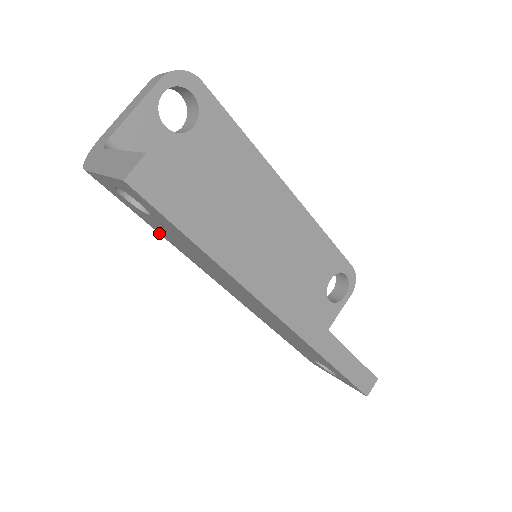
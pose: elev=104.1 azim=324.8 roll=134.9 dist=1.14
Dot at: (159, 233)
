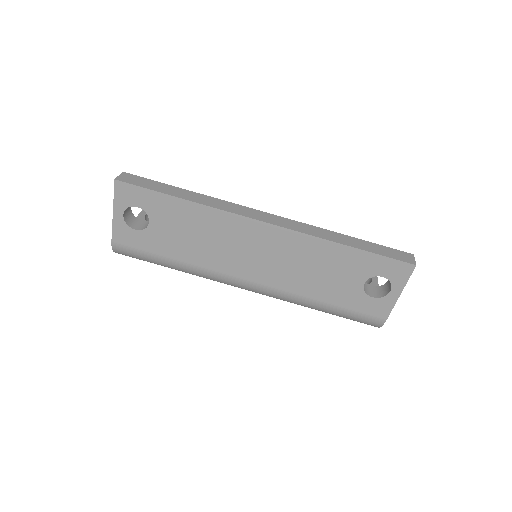
Dot at: (174, 260)
